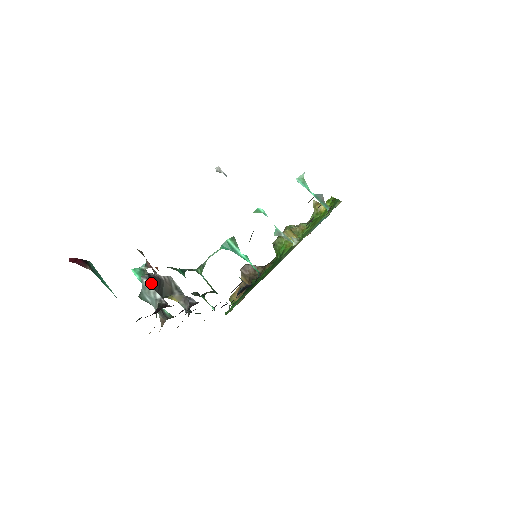
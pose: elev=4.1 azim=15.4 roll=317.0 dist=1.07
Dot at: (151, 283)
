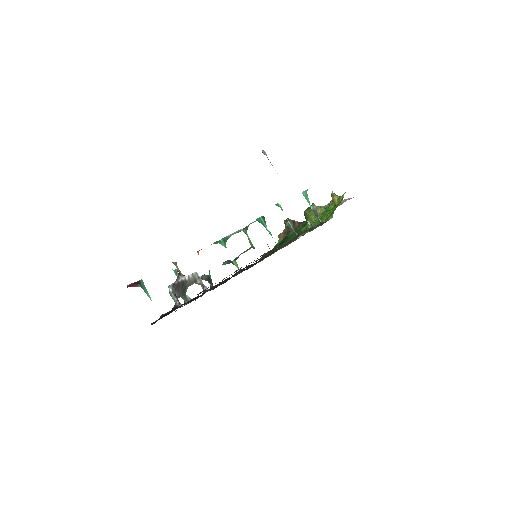
Dot at: (174, 289)
